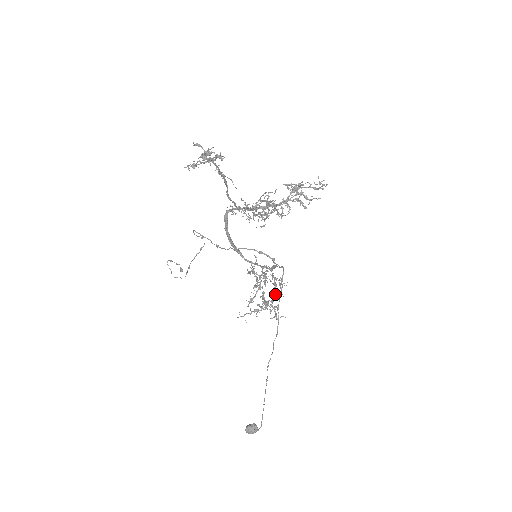
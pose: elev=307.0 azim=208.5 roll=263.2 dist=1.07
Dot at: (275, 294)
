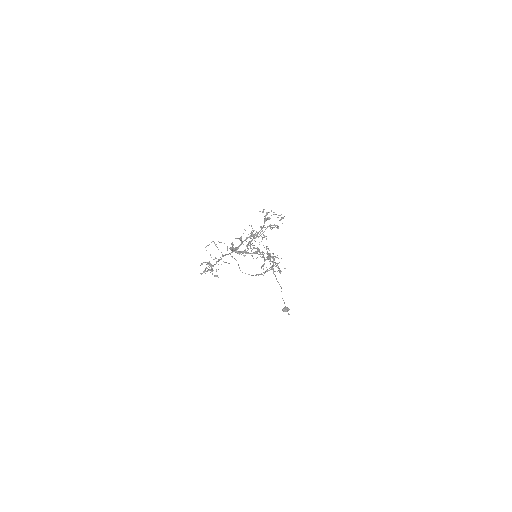
Dot at: (275, 263)
